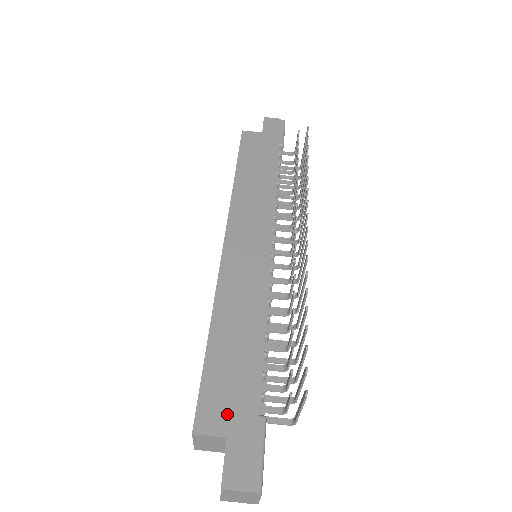
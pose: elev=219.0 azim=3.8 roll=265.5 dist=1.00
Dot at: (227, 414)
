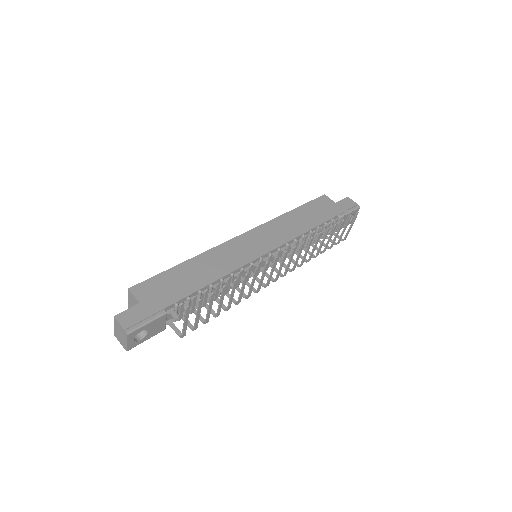
Dot at: (151, 295)
